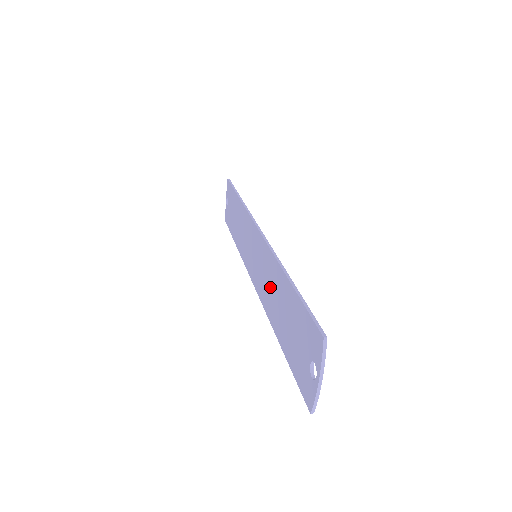
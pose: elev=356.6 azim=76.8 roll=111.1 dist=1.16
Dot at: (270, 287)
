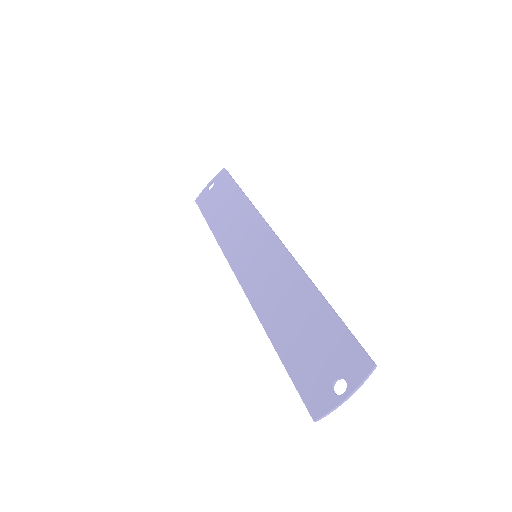
Dot at: (279, 292)
